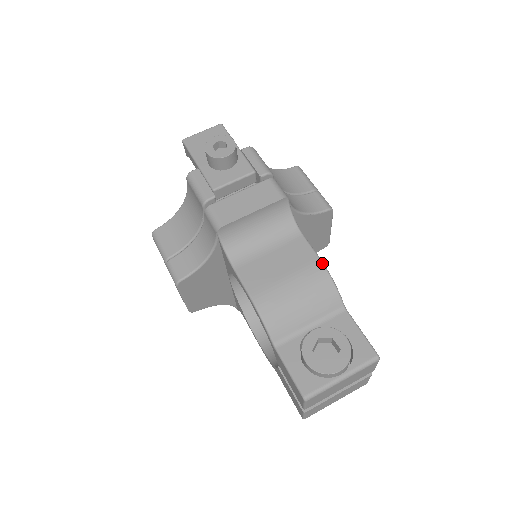
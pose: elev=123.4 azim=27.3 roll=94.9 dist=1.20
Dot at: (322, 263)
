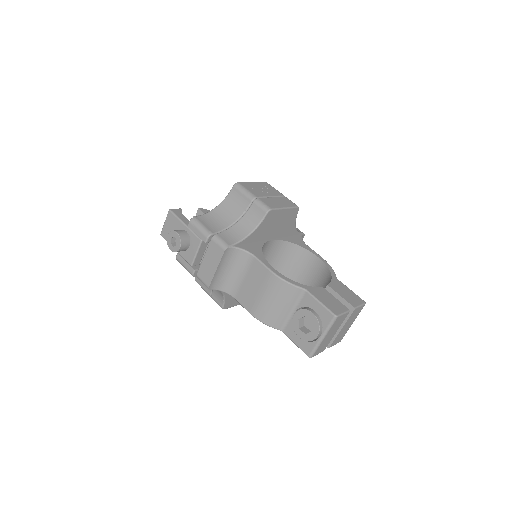
Dot at: (273, 274)
